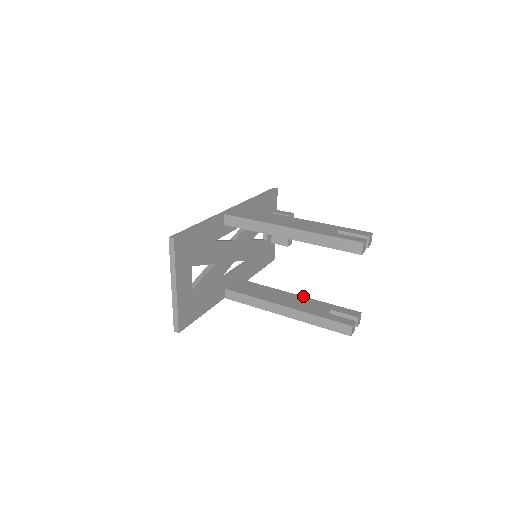
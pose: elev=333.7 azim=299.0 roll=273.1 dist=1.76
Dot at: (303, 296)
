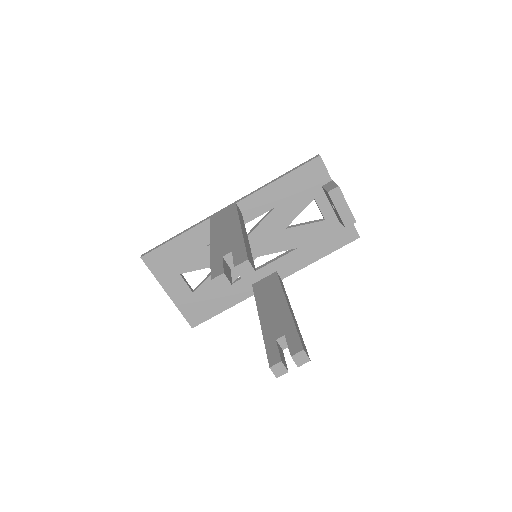
Dot at: (289, 308)
